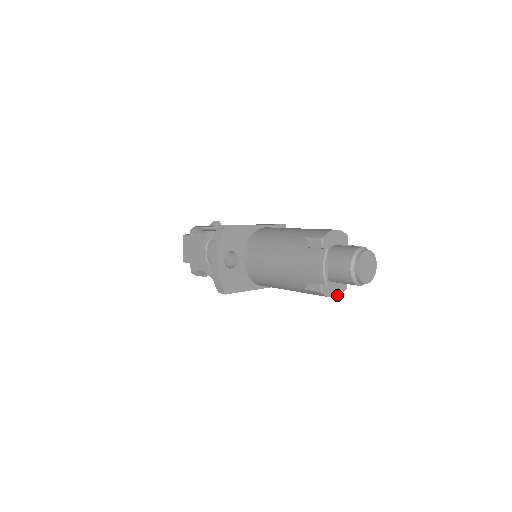
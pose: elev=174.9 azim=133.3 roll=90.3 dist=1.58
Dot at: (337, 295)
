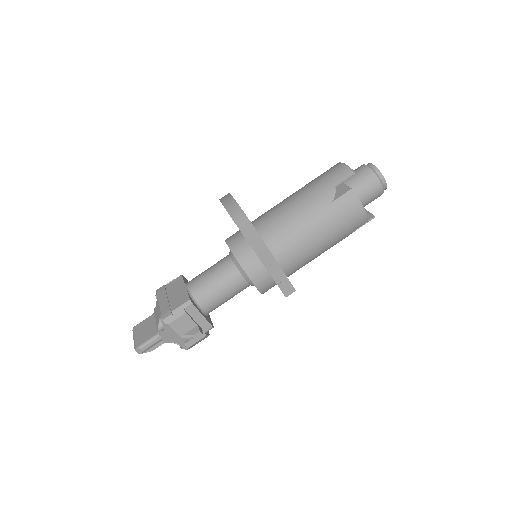
Dot at: (364, 211)
